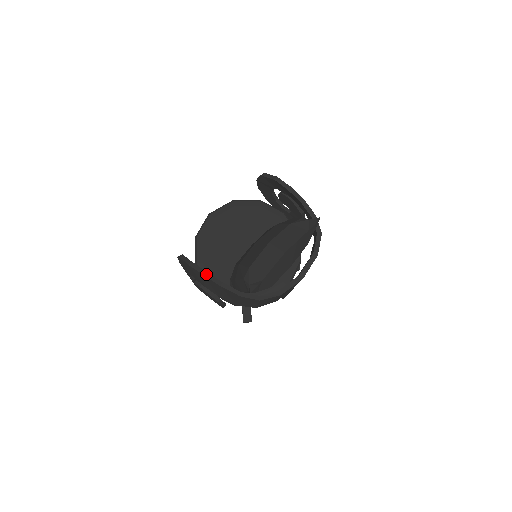
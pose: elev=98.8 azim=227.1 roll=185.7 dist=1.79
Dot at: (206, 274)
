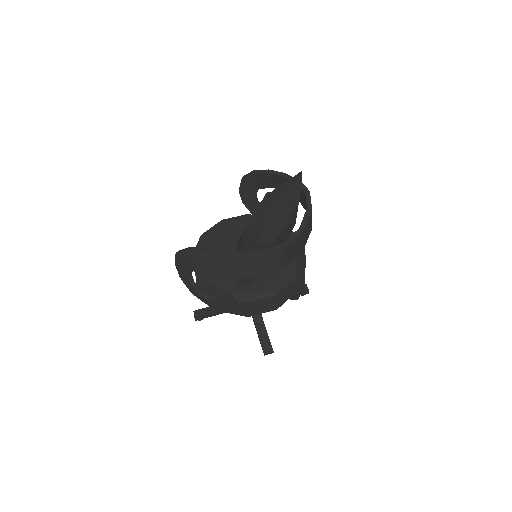
Dot at: (204, 249)
